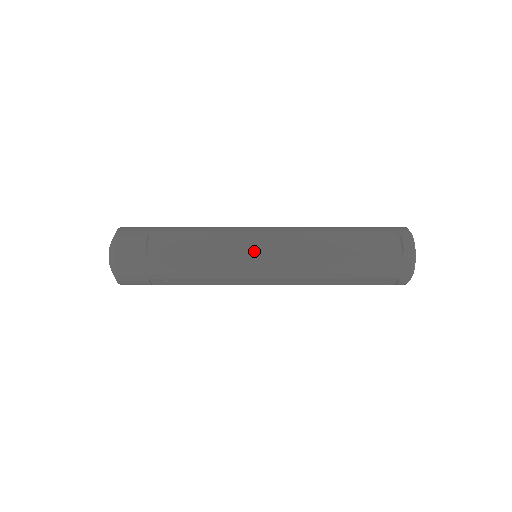
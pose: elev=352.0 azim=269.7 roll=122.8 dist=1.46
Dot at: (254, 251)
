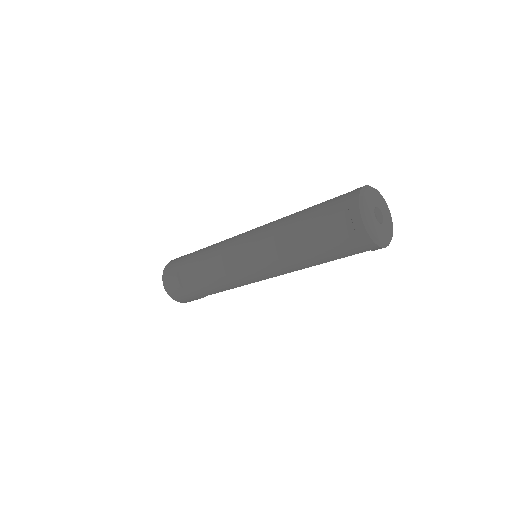
Dot at: (241, 267)
